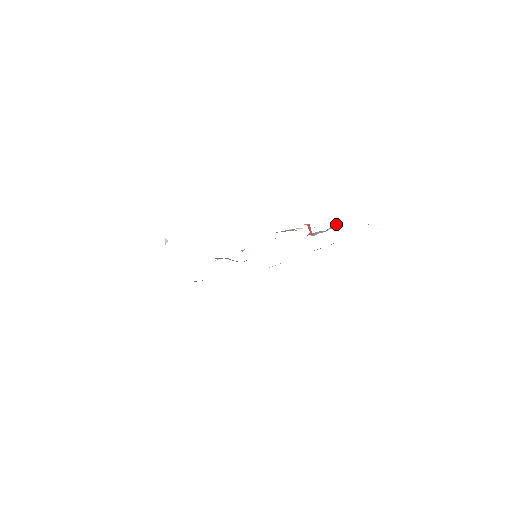
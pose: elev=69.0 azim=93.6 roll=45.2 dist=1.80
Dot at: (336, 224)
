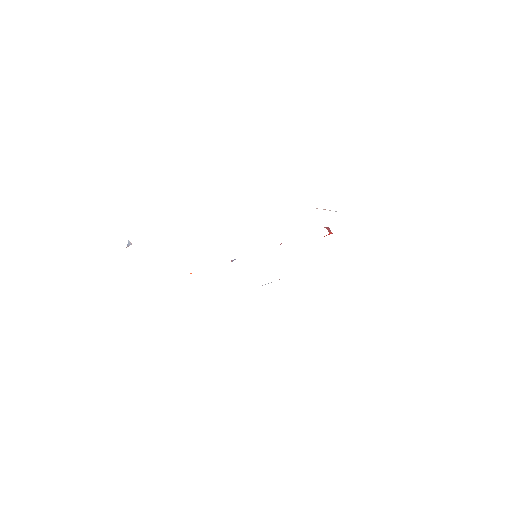
Dot at: occluded
